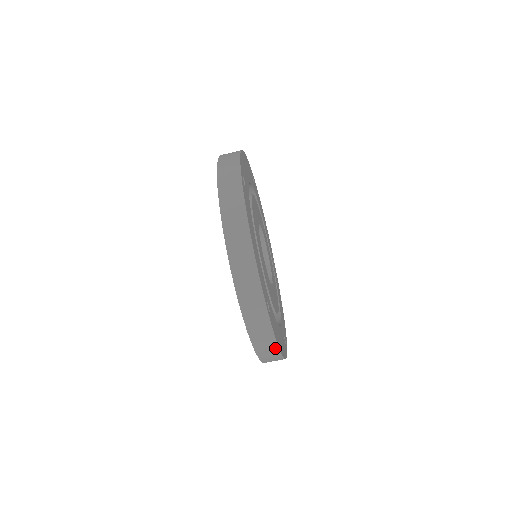
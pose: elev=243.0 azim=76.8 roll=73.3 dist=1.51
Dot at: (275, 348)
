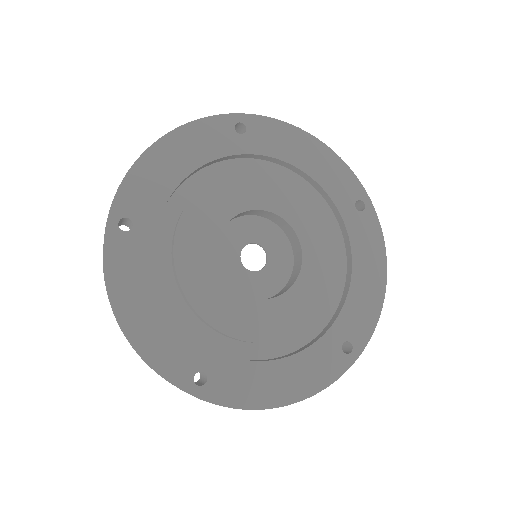
Dot at: (251, 409)
